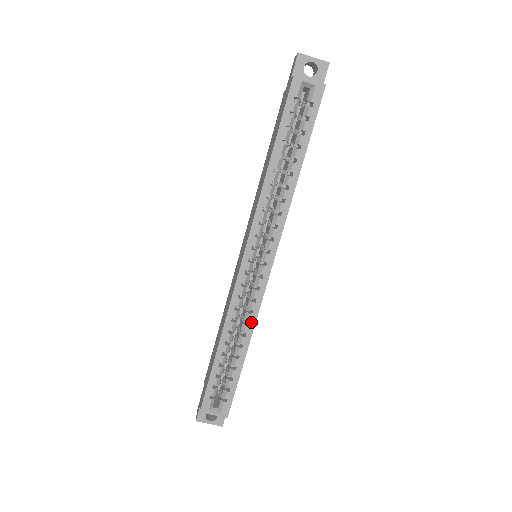
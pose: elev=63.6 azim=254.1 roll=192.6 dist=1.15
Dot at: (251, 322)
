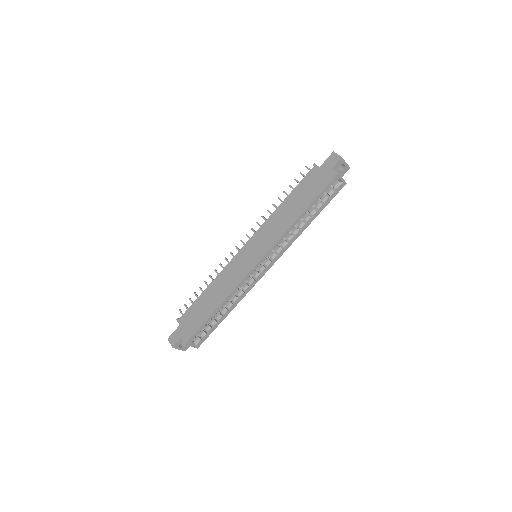
Dot at: (242, 297)
